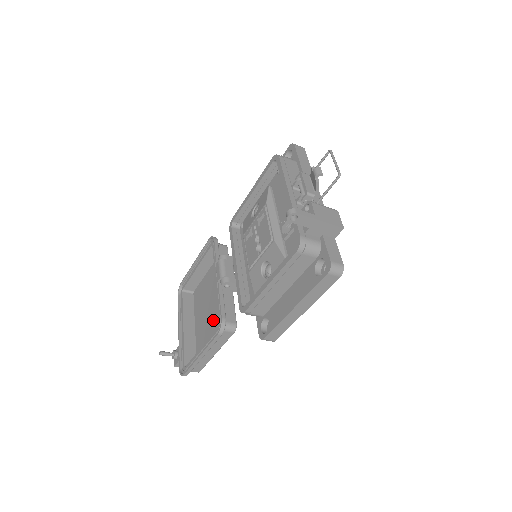
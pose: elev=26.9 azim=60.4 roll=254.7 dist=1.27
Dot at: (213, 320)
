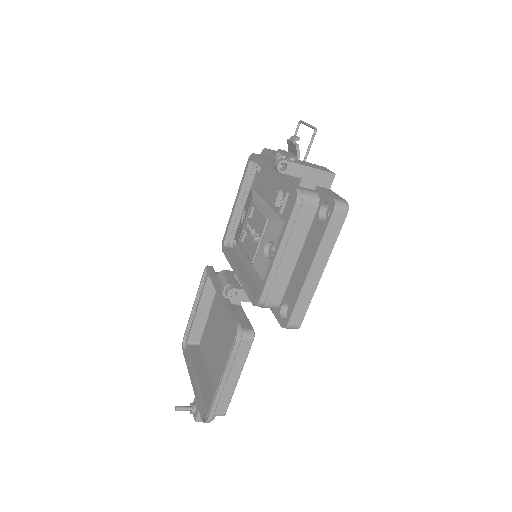
Dot at: (227, 348)
